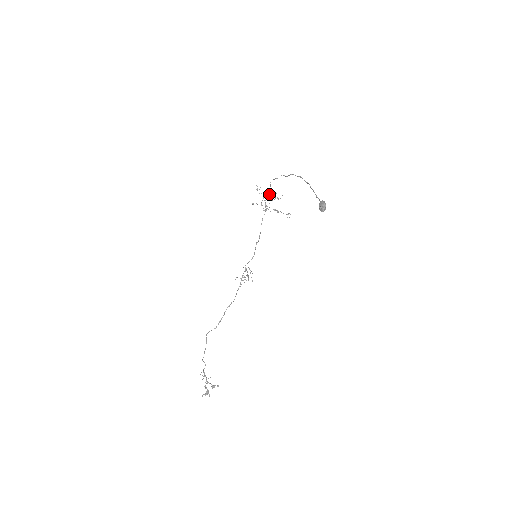
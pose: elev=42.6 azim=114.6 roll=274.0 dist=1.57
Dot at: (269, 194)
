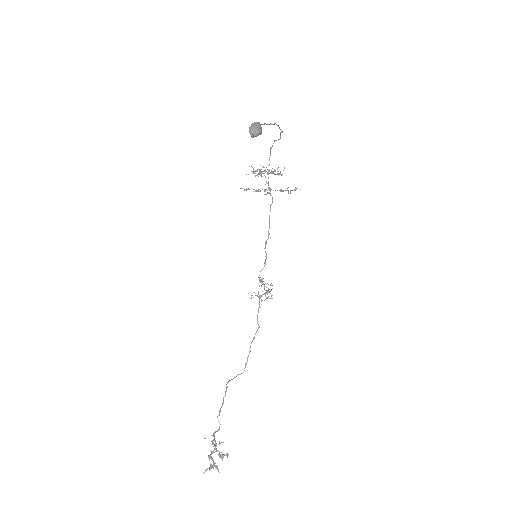
Dot at: (267, 172)
